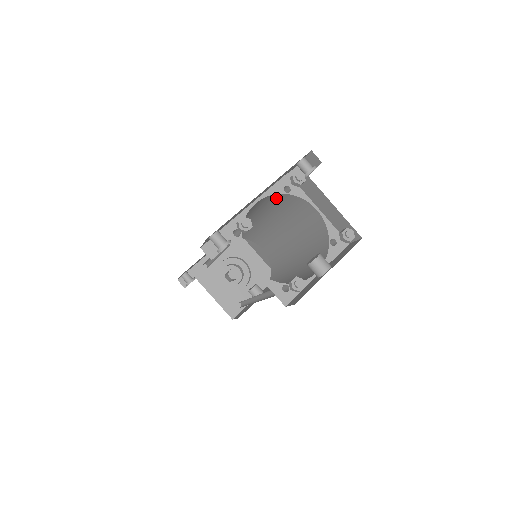
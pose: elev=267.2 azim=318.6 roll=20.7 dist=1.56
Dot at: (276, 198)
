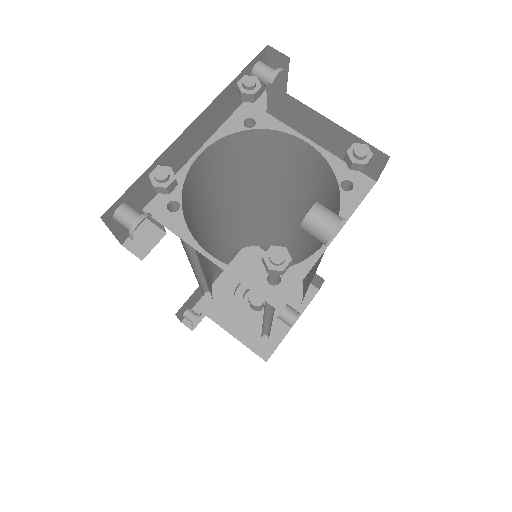
Dot at: (240, 145)
